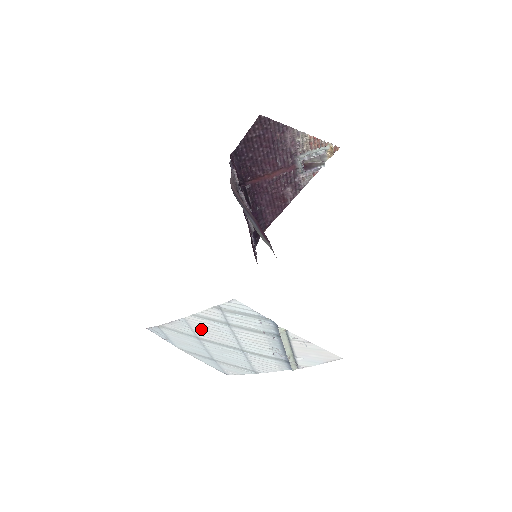
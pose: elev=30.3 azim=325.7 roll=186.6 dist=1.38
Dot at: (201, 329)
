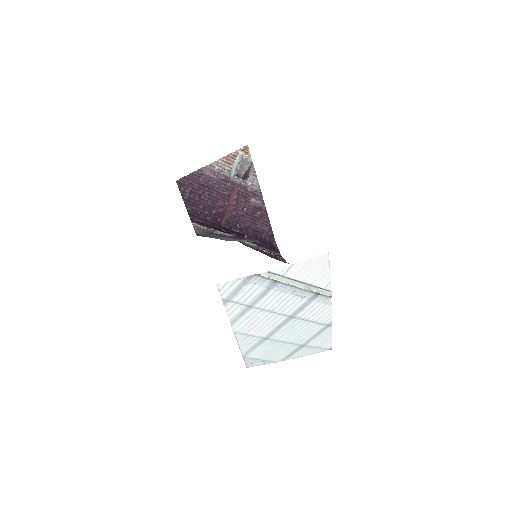
Dot at: (253, 329)
